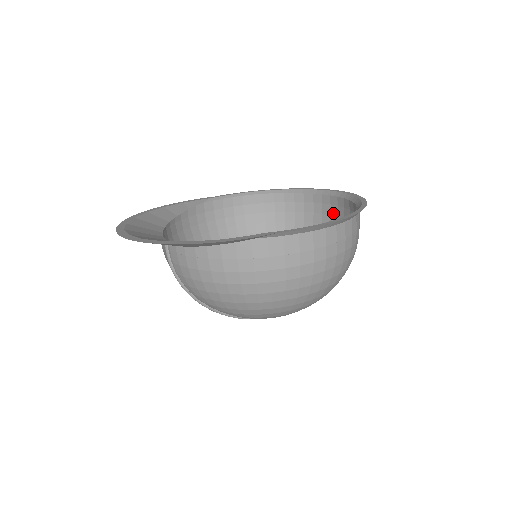
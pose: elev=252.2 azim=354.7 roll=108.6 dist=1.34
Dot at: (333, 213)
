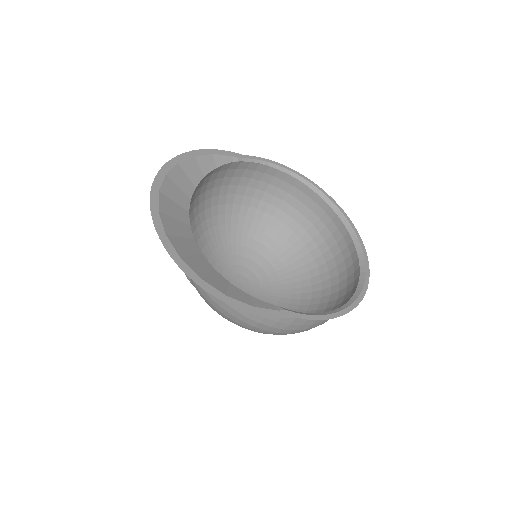
Dot at: (335, 236)
